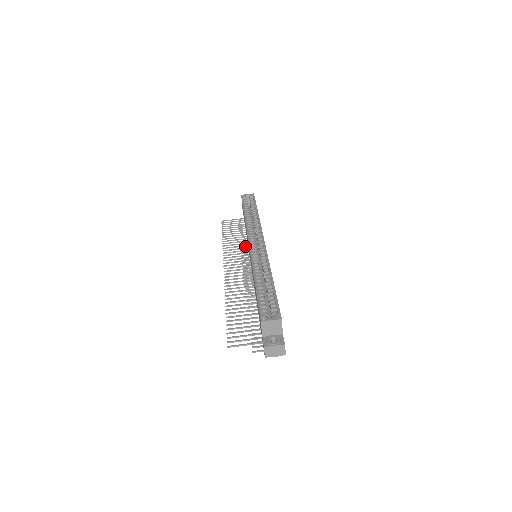
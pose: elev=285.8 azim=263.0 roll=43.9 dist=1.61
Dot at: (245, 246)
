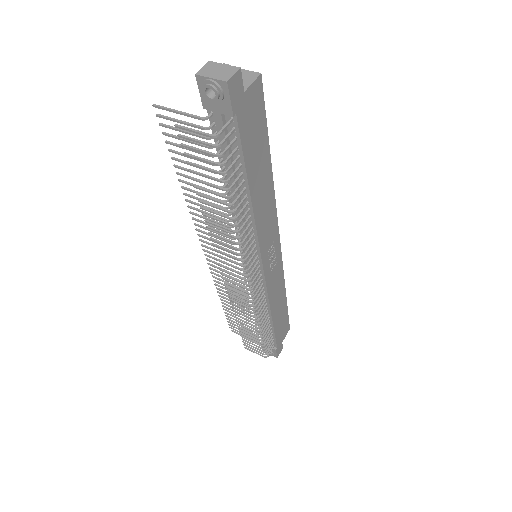
Dot at: (244, 300)
